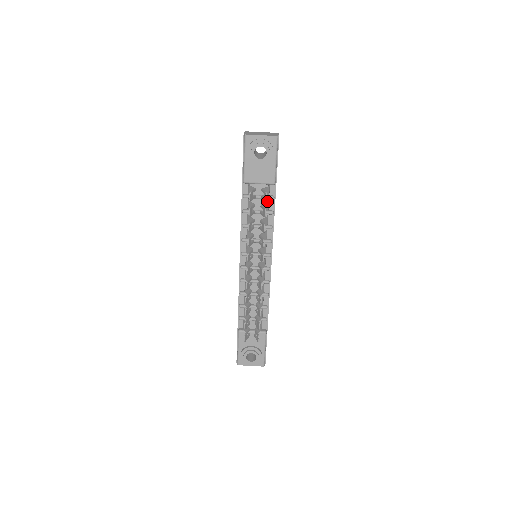
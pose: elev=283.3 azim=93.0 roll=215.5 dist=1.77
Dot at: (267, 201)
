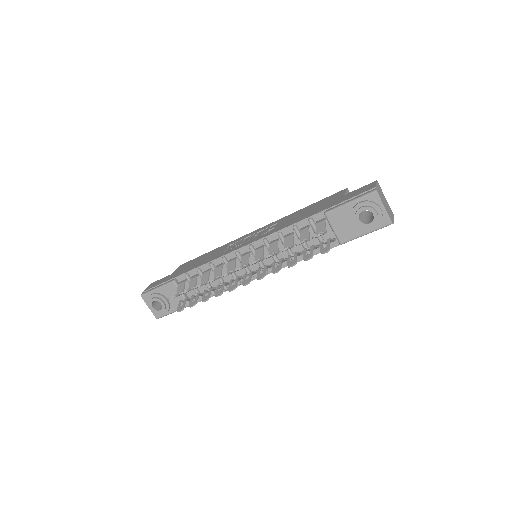
Dot at: (319, 244)
